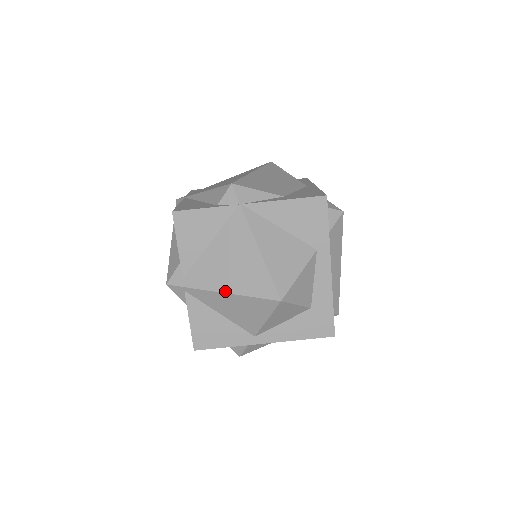
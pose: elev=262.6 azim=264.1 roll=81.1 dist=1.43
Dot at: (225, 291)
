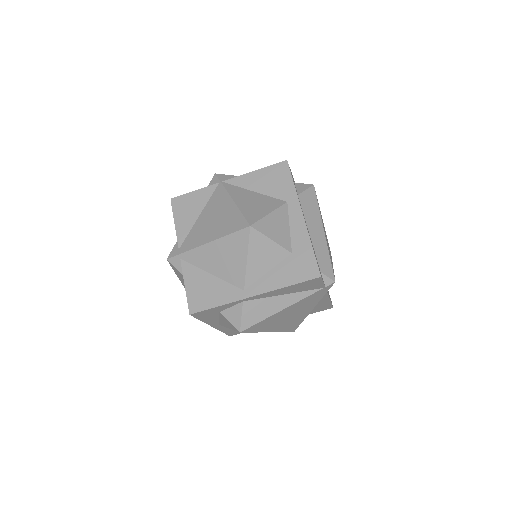
Dot at: (209, 241)
